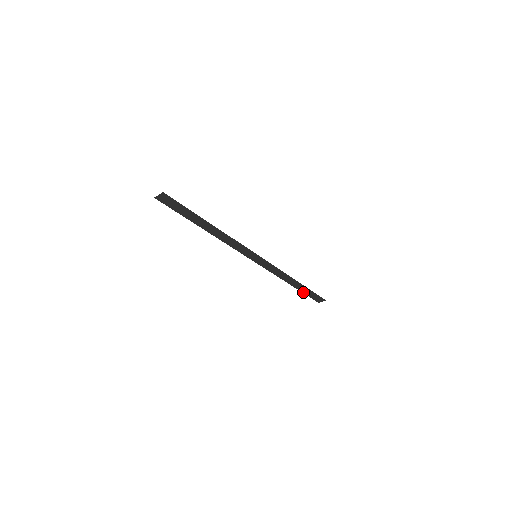
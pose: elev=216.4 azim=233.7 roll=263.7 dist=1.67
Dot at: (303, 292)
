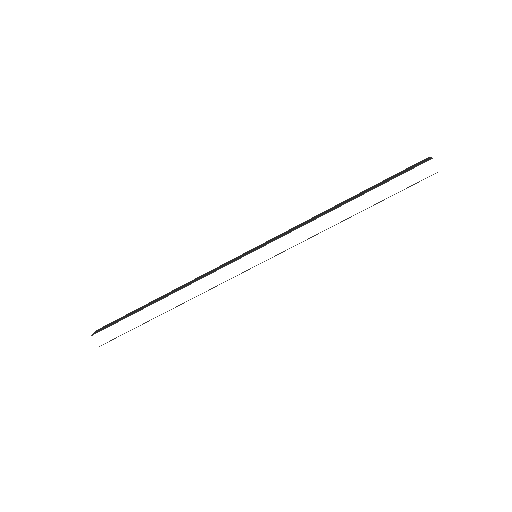
Dot at: occluded
